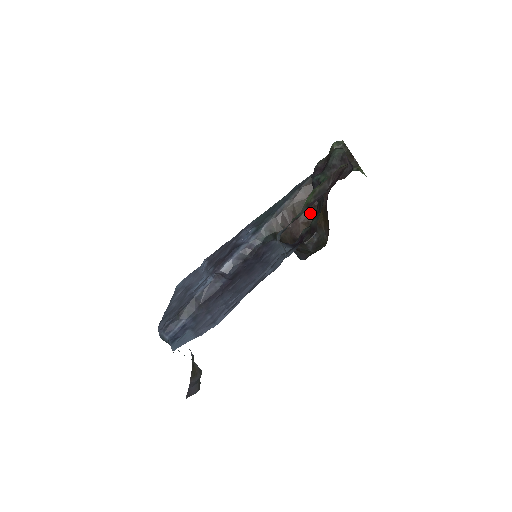
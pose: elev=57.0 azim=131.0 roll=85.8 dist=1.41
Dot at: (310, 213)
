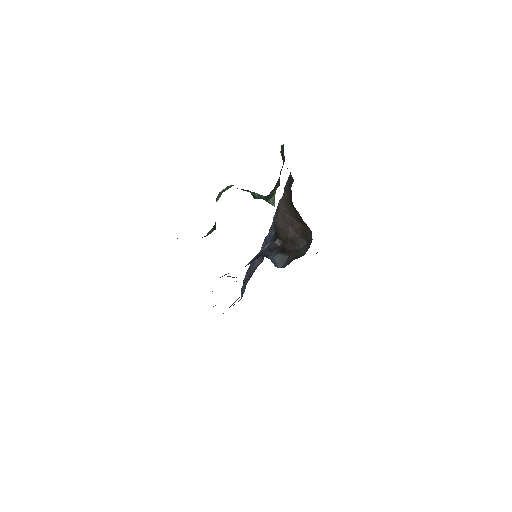
Dot at: (298, 214)
